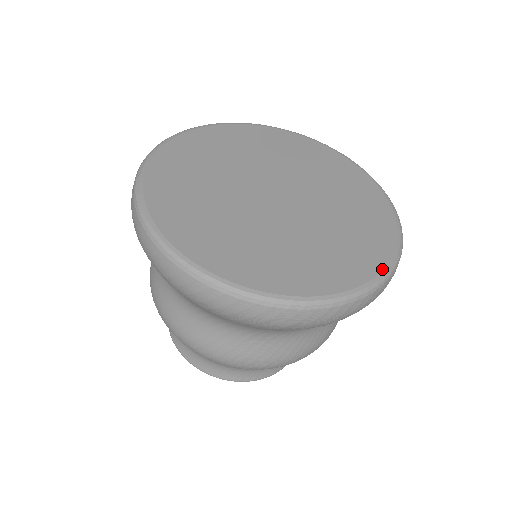
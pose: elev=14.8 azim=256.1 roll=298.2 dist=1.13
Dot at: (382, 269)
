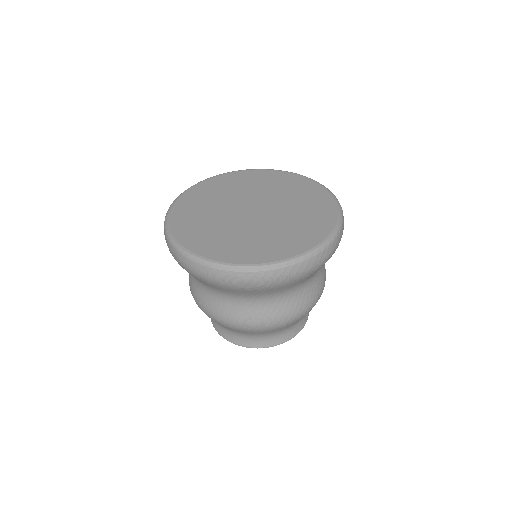
Dot at: (304, 252)
